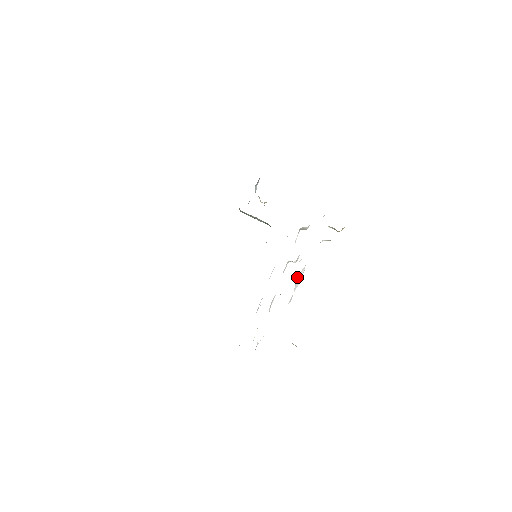
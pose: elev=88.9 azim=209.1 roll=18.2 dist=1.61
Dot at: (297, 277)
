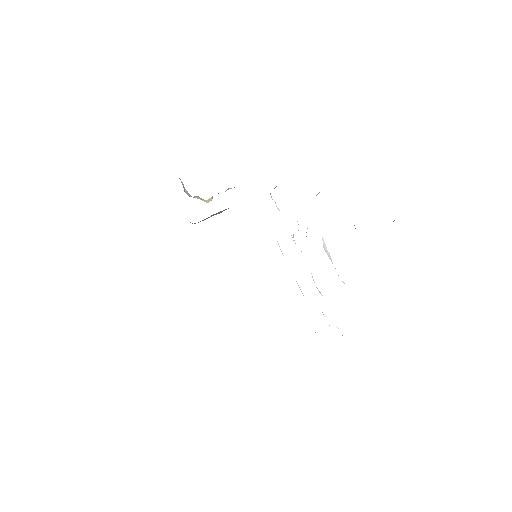
Dot at: occluded
